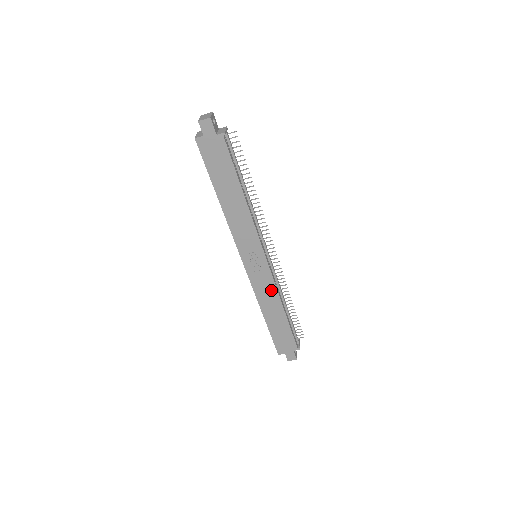
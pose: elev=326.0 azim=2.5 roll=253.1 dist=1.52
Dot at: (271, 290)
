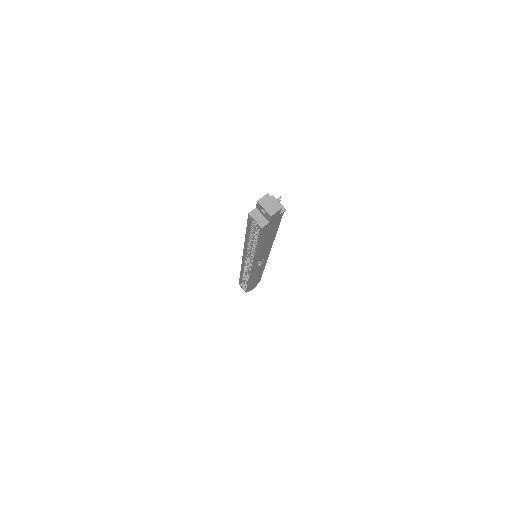
Dot at: occluded
